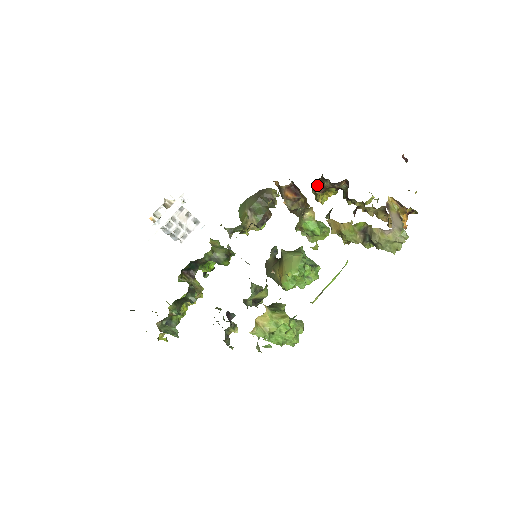
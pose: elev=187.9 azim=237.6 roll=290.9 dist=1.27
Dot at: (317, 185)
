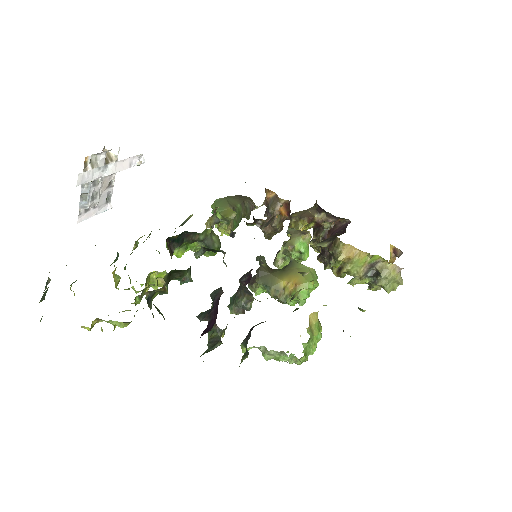
Dot at: (306, 214)
